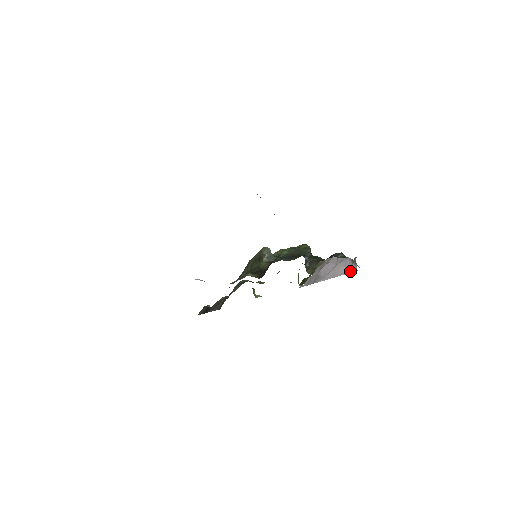
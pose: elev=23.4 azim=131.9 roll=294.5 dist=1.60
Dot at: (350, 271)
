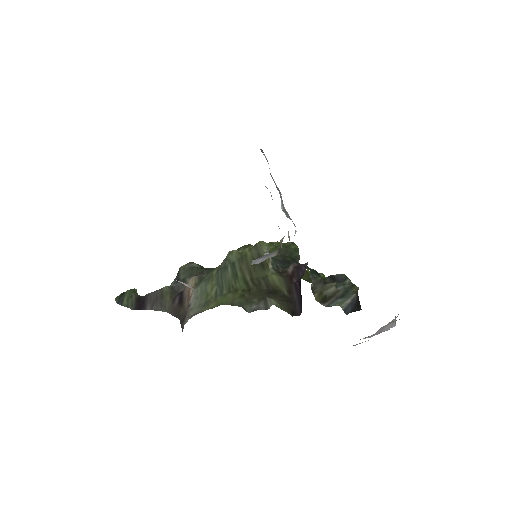
Dot at: (391, 327)
